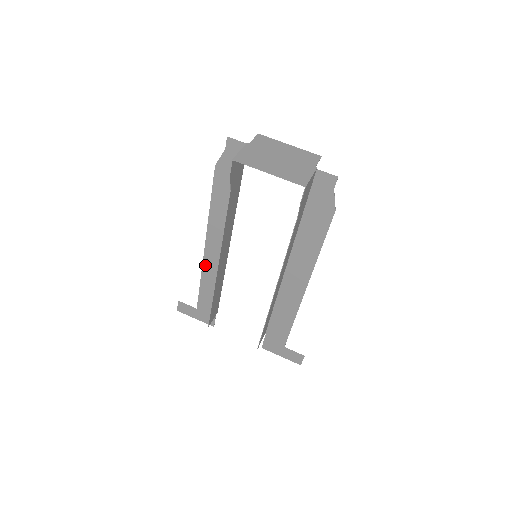
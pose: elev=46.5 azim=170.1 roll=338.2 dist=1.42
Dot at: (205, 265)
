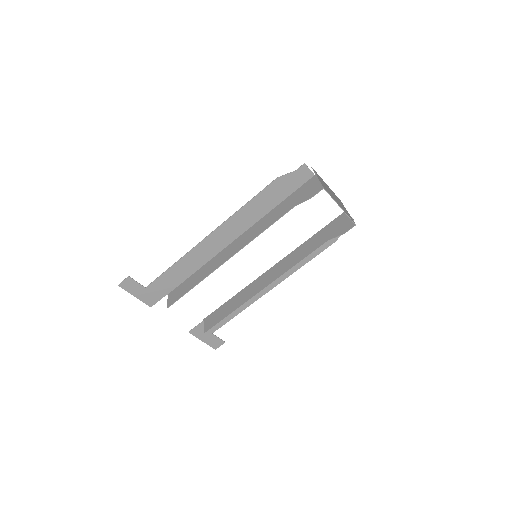
Dot at: (194, 250)
